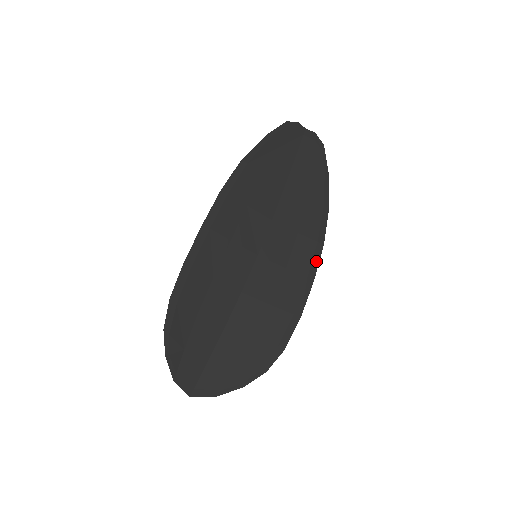
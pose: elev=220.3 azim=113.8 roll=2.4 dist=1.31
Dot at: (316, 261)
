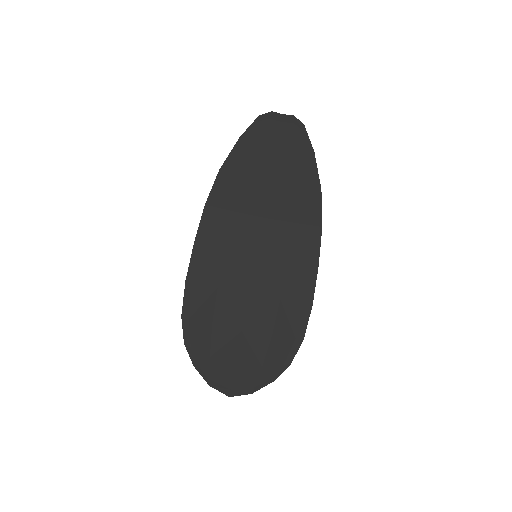
Dot at: (317, 245)
